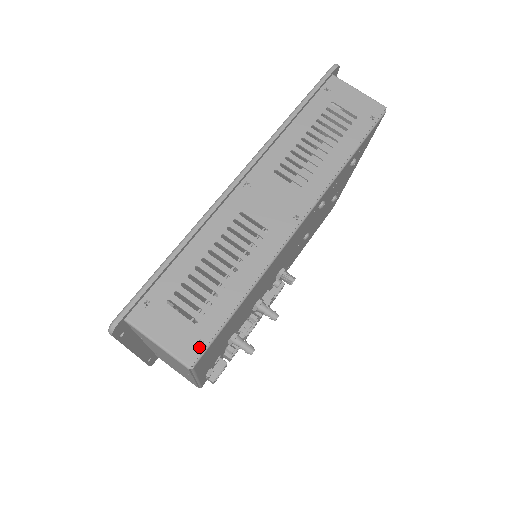
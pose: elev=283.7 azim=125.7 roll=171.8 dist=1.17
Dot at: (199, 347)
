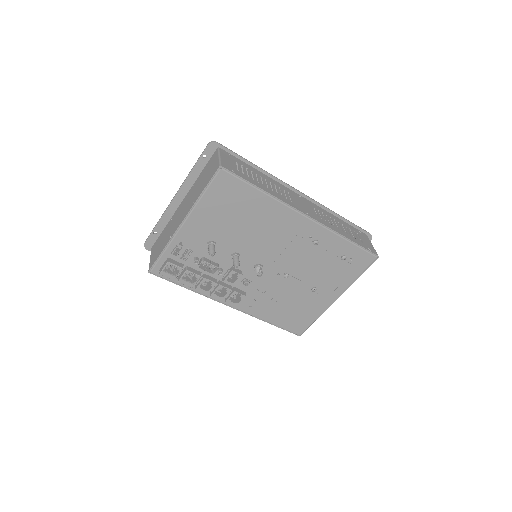
Dot at: (231, 170)
